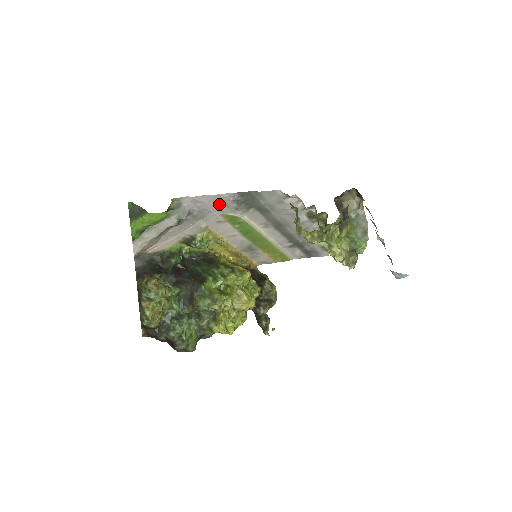
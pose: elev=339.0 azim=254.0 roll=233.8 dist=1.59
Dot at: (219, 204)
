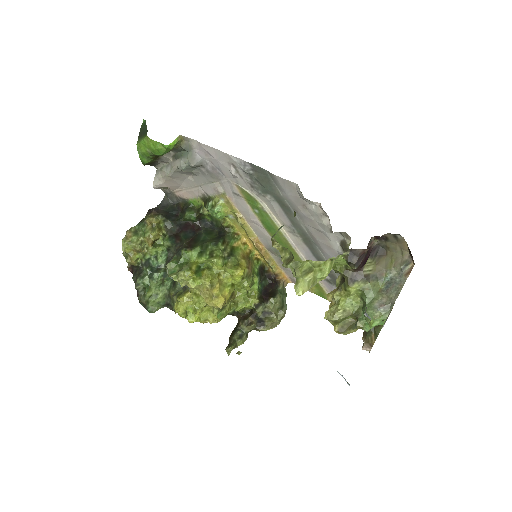
Dot at: (230, 168)
